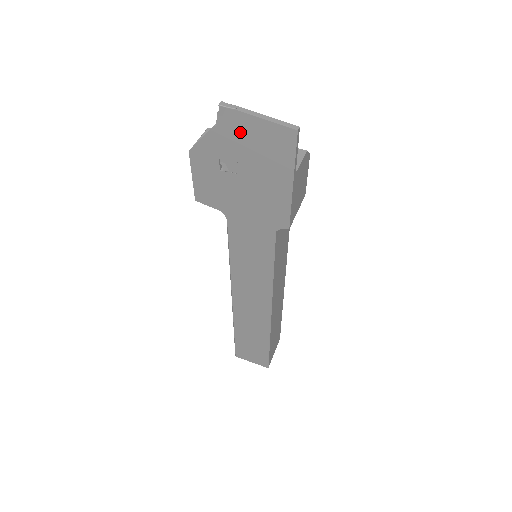
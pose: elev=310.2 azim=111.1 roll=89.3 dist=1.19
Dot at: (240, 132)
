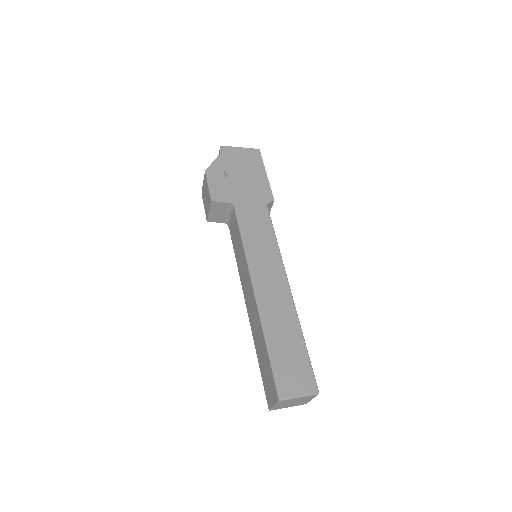
Dot at: (233, 155)
